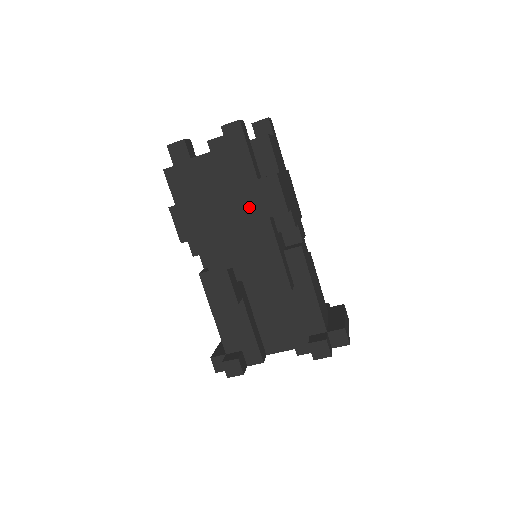
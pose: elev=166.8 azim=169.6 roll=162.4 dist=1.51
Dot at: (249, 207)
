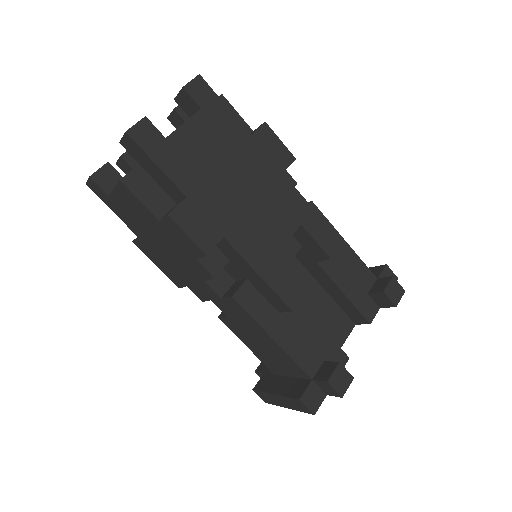
Dot at: (258, 170)
